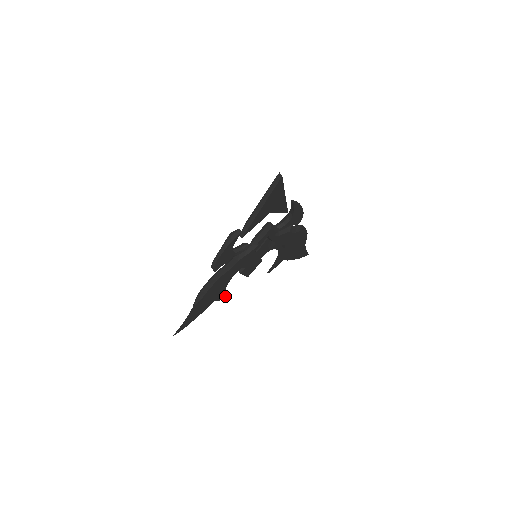
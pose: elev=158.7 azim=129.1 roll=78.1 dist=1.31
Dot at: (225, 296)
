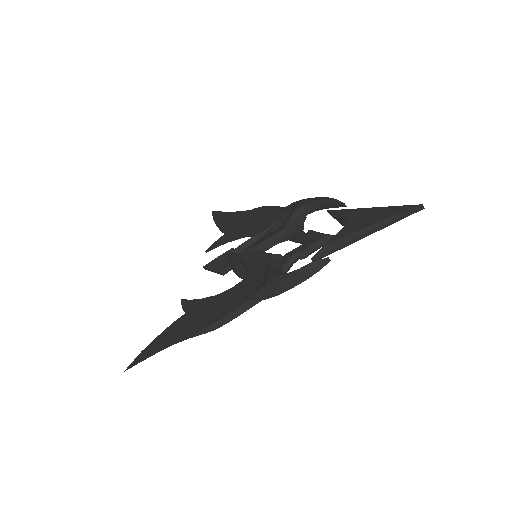
Dot at: (188, 301)
